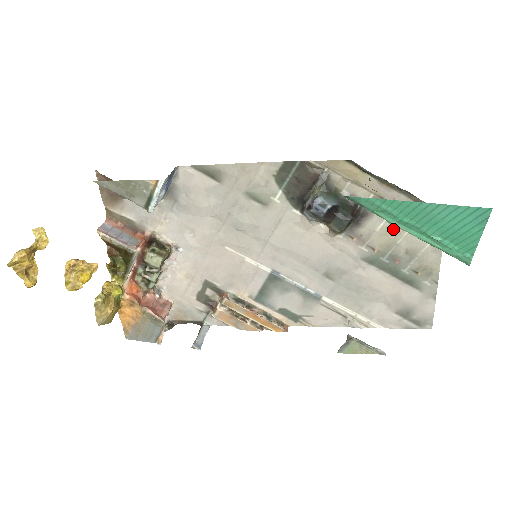
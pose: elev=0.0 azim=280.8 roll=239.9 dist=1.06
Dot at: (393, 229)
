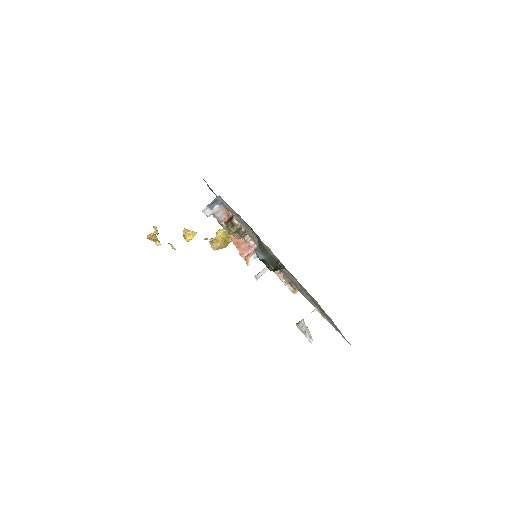
Dot at: (300, 284)
